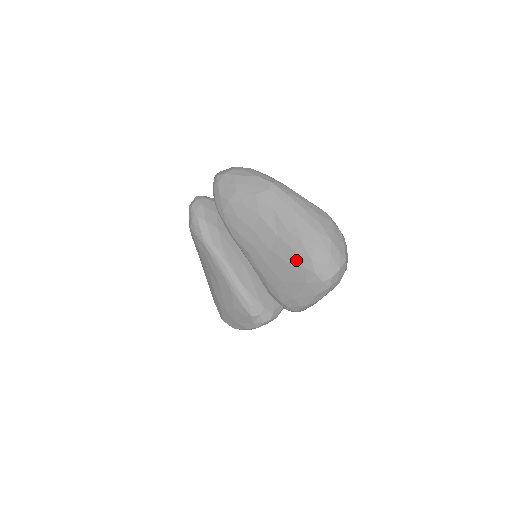
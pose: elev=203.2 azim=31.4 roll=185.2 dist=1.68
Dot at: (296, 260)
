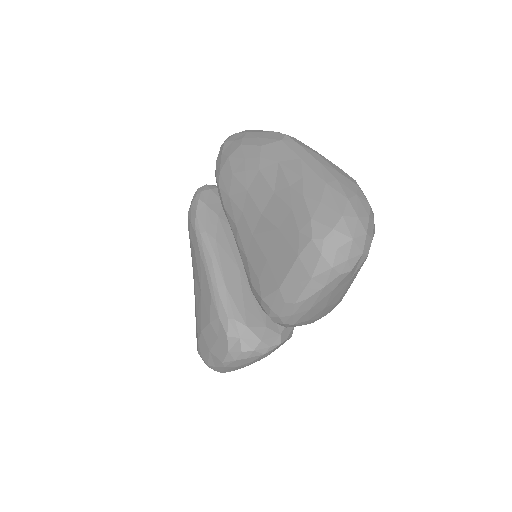
Dot at: (290, 222)
